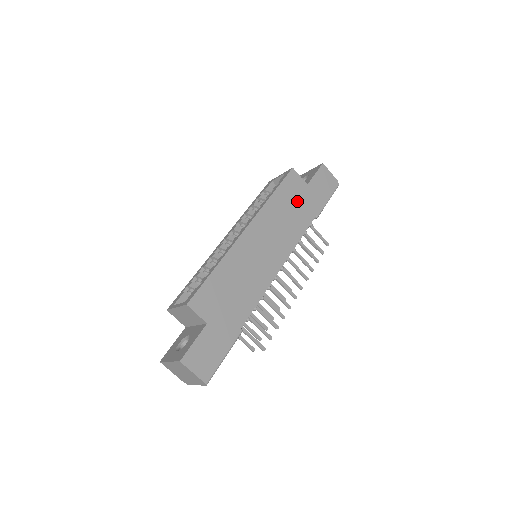
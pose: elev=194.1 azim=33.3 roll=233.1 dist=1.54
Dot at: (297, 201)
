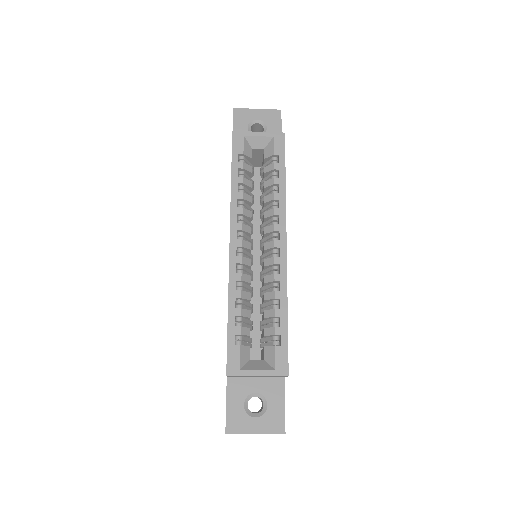
Dot at: occluded
